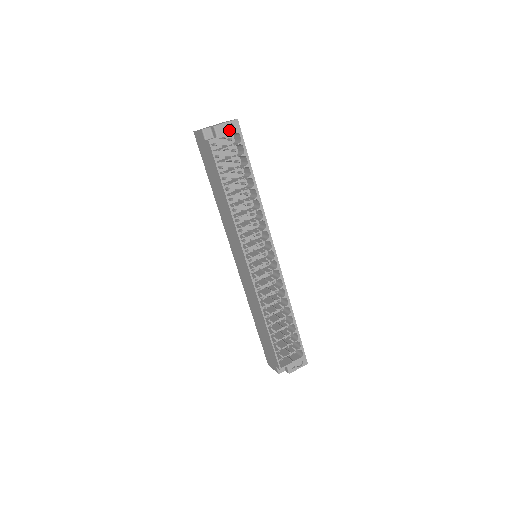
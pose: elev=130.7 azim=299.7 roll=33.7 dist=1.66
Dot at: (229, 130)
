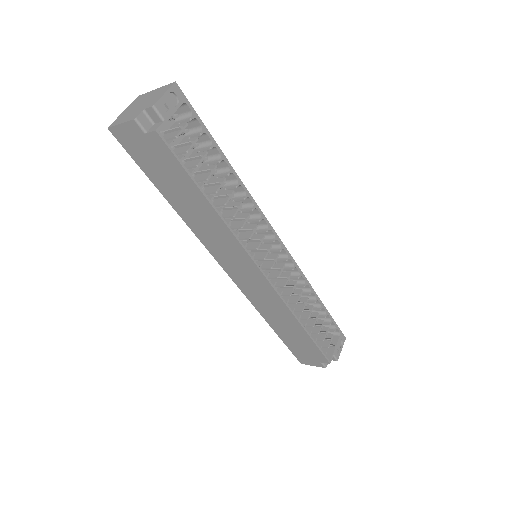
Dot at: (172, 103)
